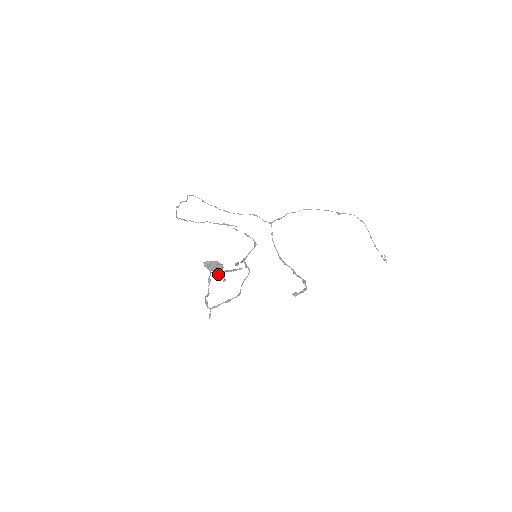
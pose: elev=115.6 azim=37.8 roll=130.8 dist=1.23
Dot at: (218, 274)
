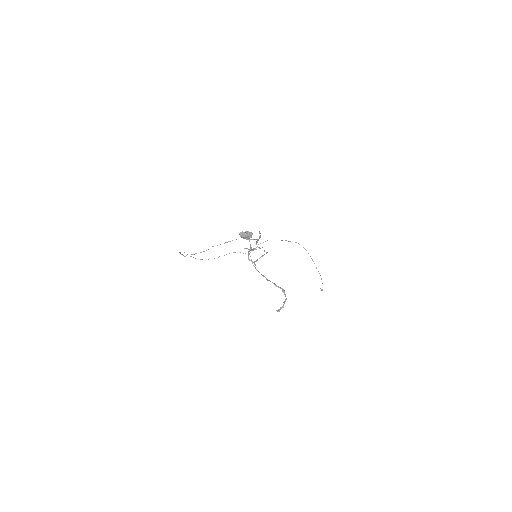
Dot at: (246, 248)
